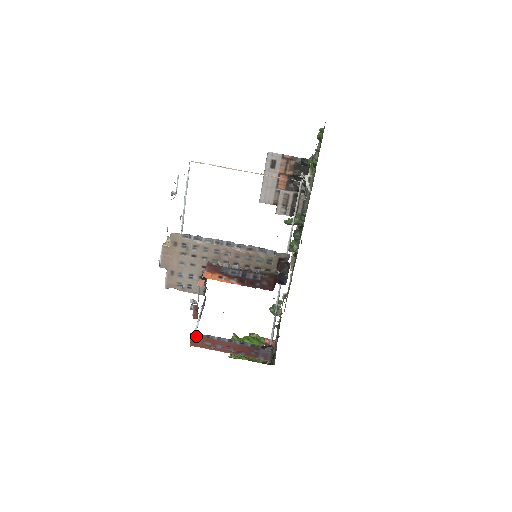
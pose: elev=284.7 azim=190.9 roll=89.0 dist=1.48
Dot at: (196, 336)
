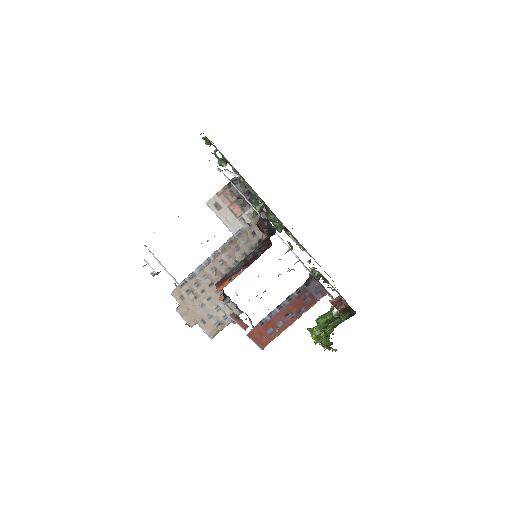
Dot at: (254, 334)
